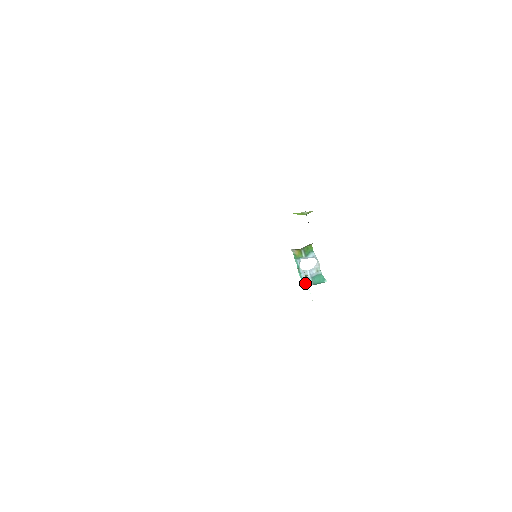
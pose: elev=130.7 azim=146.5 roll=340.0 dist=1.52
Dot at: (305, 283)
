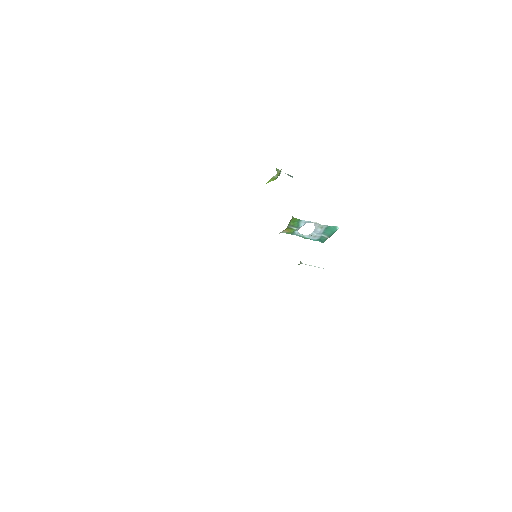
Dot at: (321, 241)
